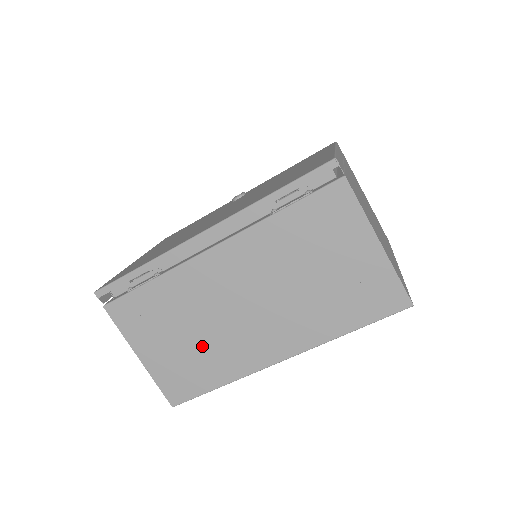
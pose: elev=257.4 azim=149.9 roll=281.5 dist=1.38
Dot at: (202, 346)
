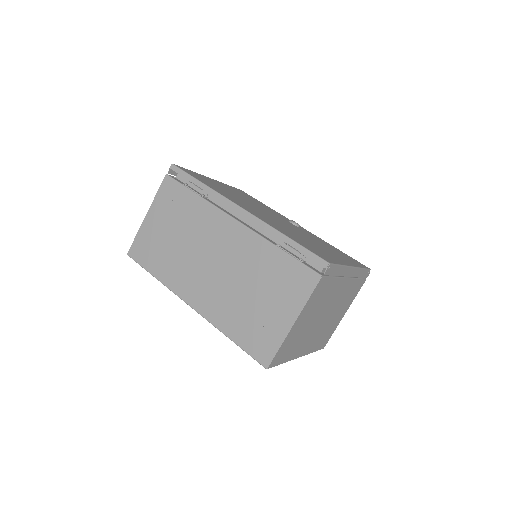
Dot at: (174, 250)
